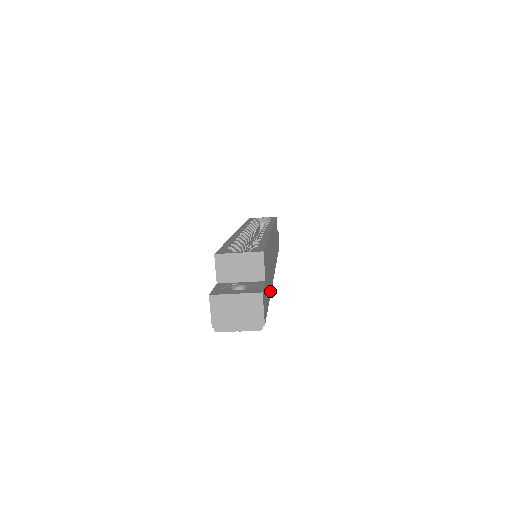
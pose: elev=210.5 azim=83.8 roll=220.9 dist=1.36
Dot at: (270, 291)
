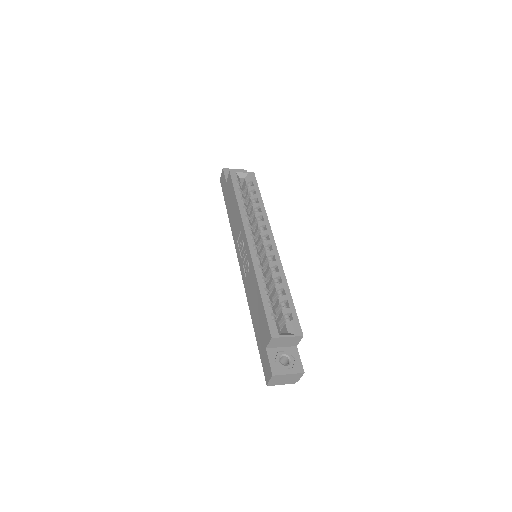
Dot at: occluded
